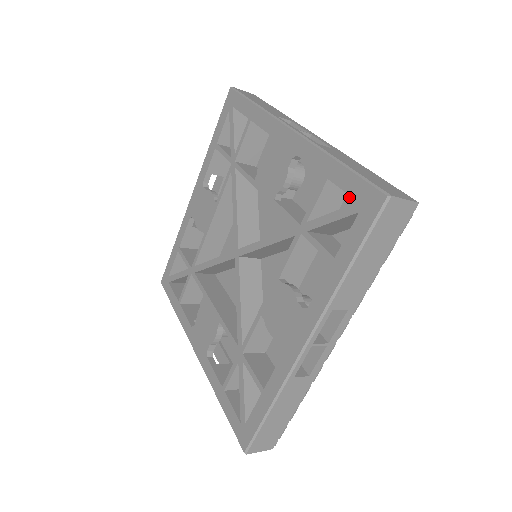
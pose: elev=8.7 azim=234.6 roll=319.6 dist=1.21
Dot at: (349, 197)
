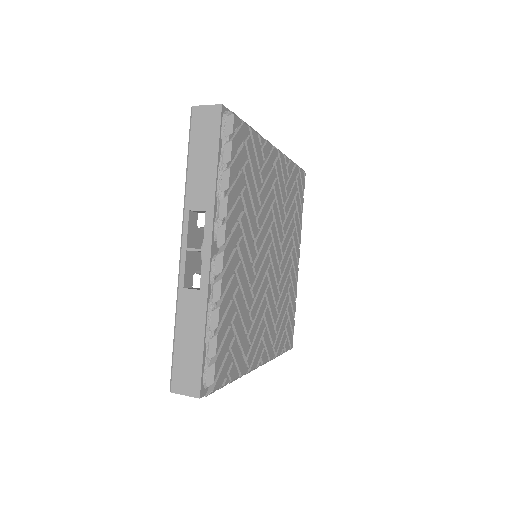
Dot at: occluded
